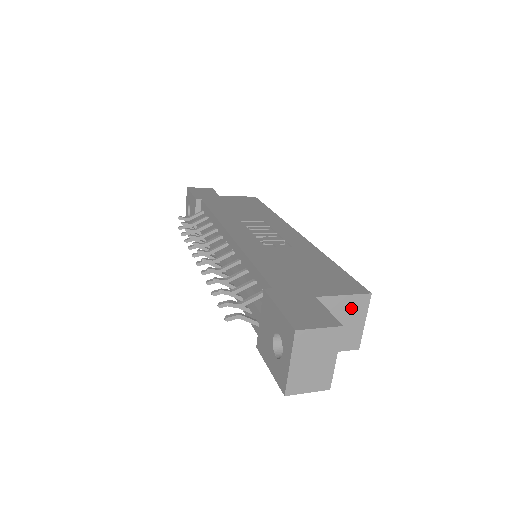
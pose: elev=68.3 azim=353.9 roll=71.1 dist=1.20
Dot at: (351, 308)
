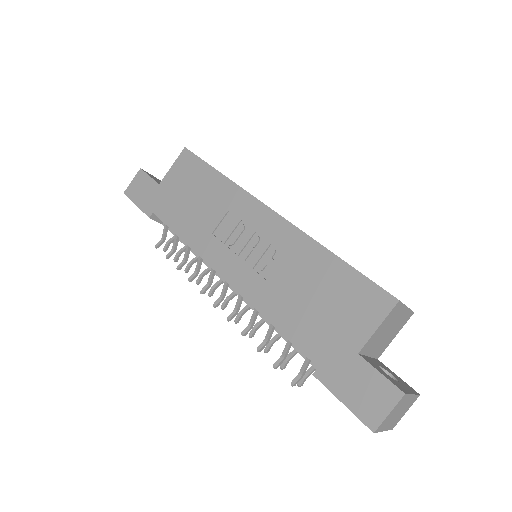
Dot at: (390, 320)
